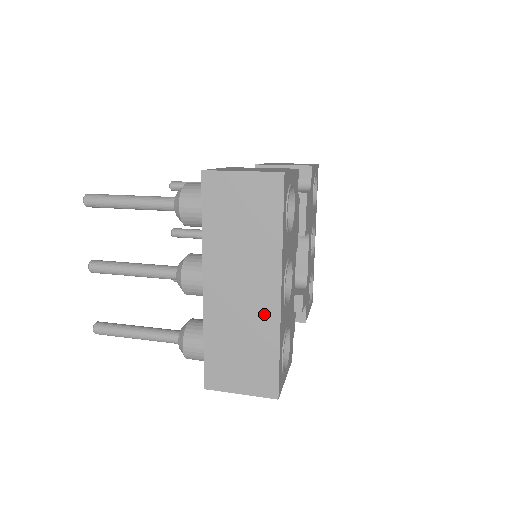
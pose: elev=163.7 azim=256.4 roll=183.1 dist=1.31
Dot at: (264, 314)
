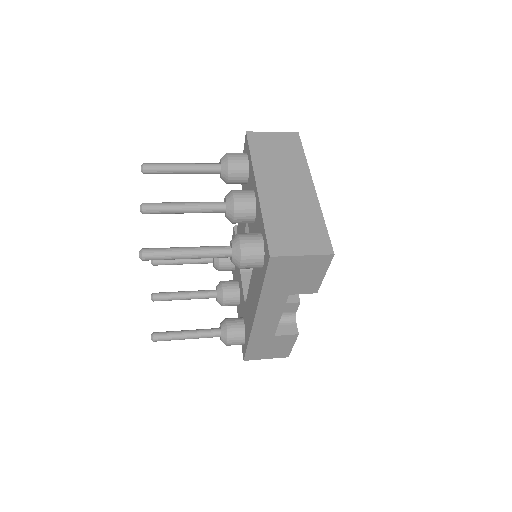
Dot at: (306, 199)
